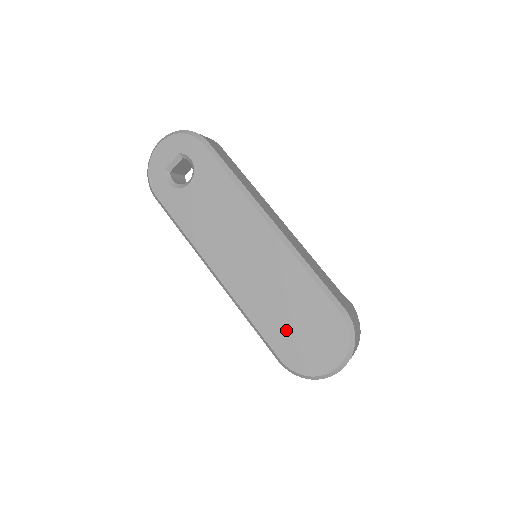
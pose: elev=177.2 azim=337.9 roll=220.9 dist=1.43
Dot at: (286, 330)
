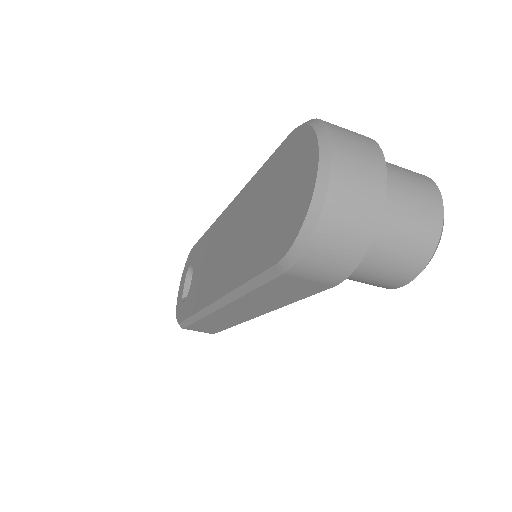
Dot at: (266, 232)
